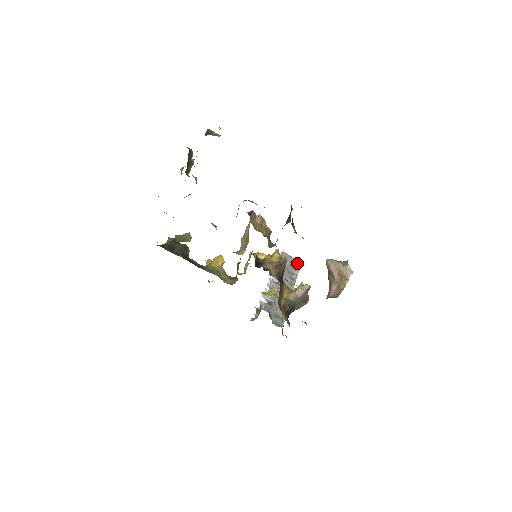
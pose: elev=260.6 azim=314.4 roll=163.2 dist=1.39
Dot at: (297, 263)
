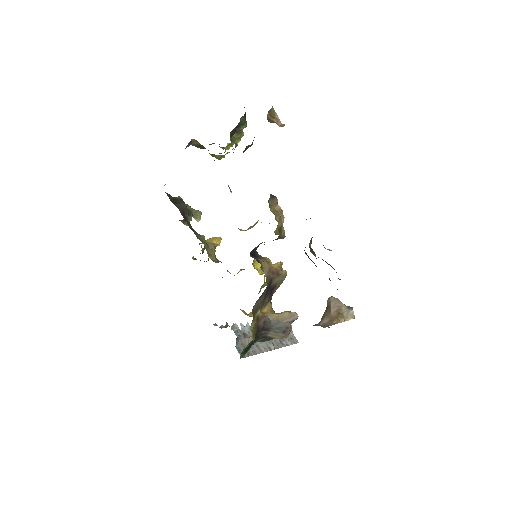
Dot at: (294, 339)
